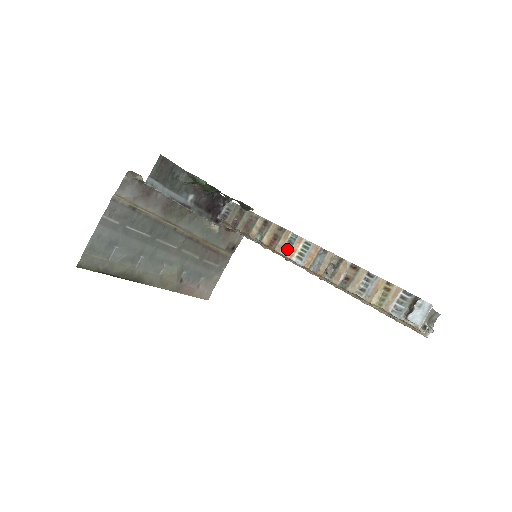
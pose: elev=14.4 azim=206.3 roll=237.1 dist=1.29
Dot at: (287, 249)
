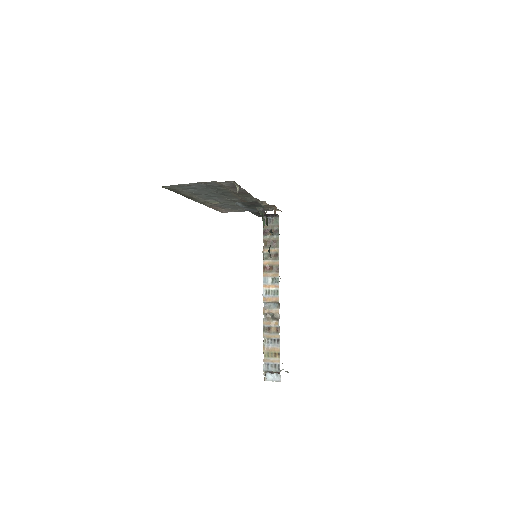
Dot at: (267, 281)
